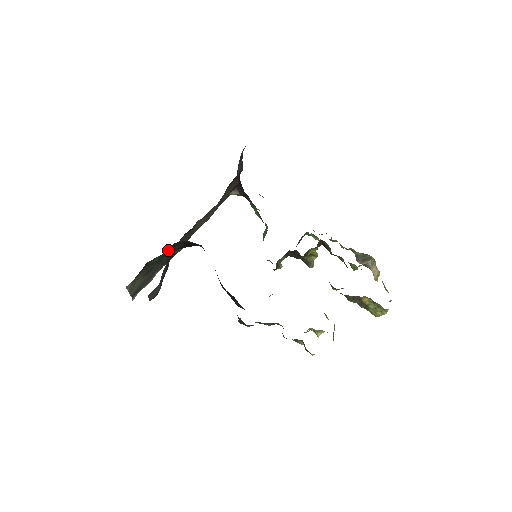
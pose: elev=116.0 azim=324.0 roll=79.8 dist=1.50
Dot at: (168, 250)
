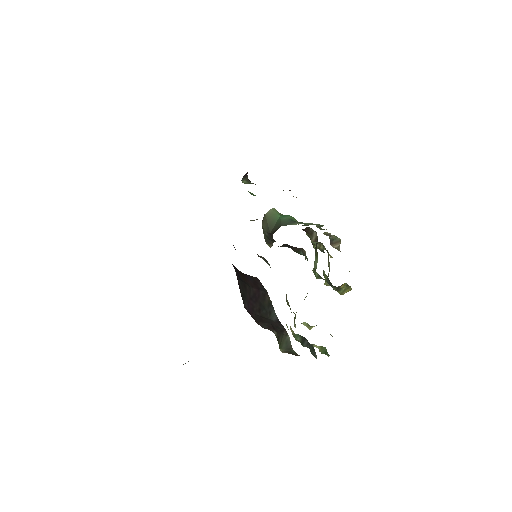
Dot at: occluded
